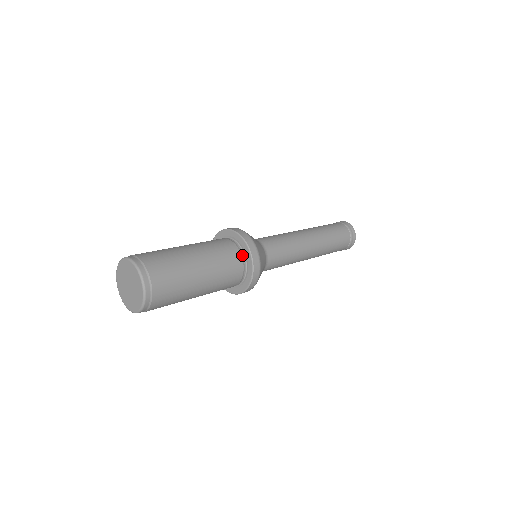
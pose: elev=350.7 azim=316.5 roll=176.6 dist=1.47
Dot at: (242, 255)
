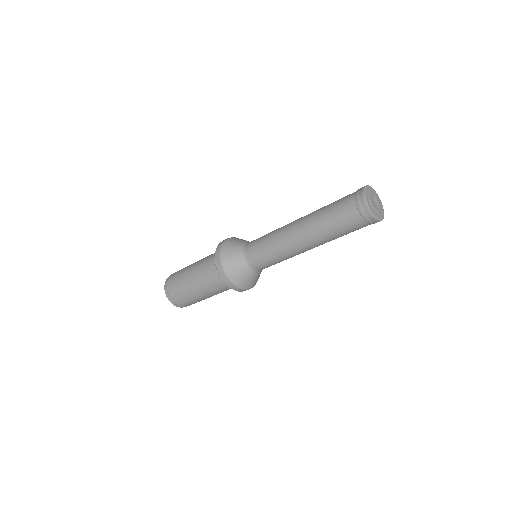
Dot at: occluded
